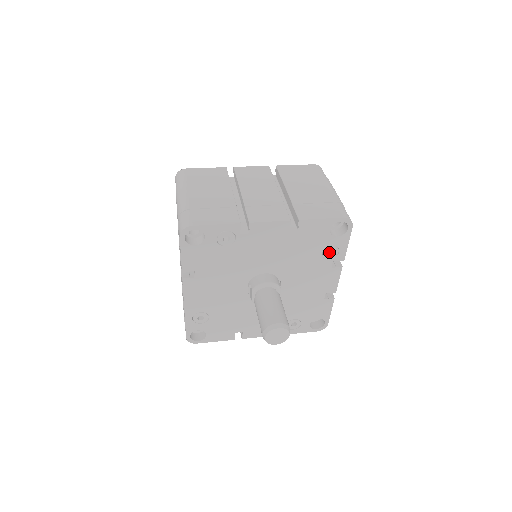
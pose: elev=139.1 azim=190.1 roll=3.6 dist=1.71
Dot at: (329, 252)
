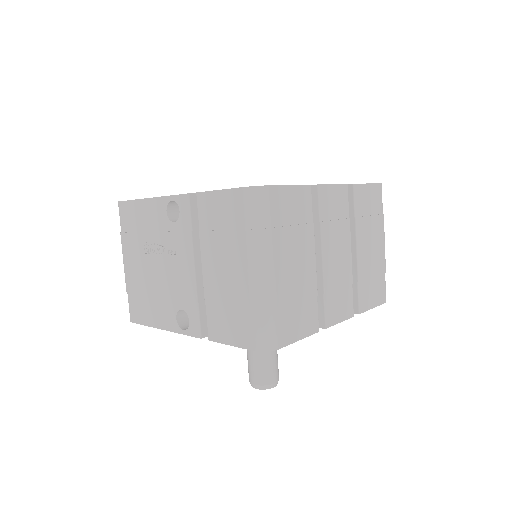
Dot at: occluded
